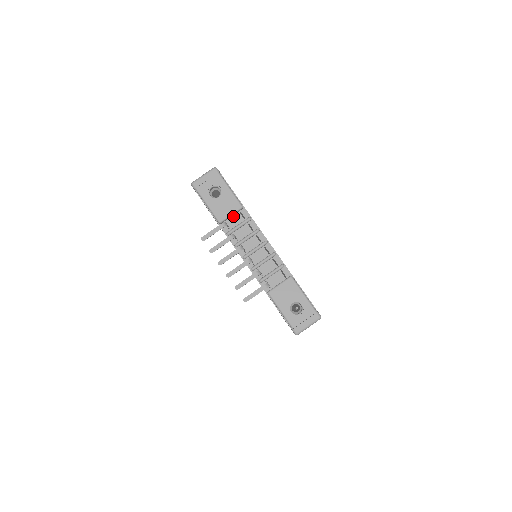
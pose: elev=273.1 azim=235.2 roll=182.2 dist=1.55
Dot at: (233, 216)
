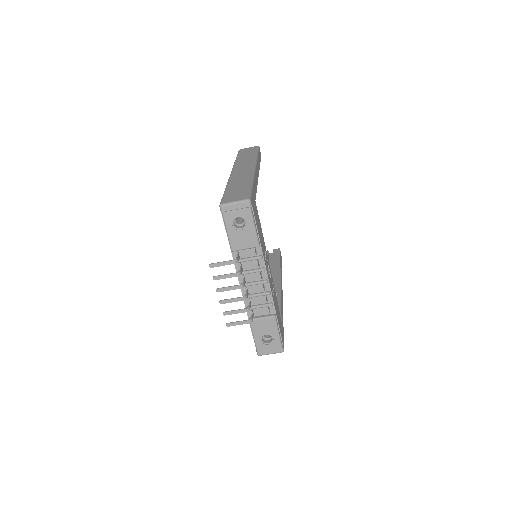
Dot at: (247, 248)
